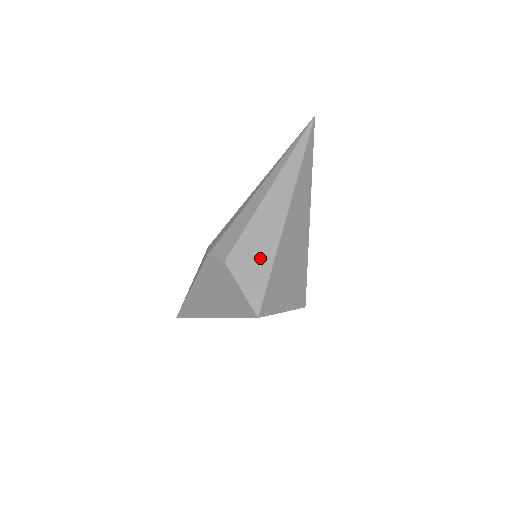
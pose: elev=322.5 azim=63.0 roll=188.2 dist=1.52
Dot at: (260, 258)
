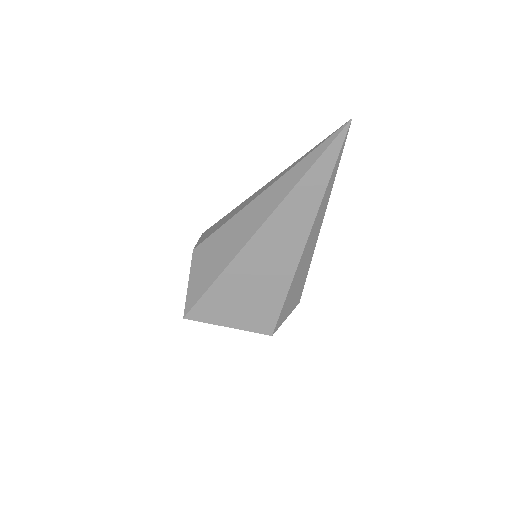
Dot at: (213, 265)
